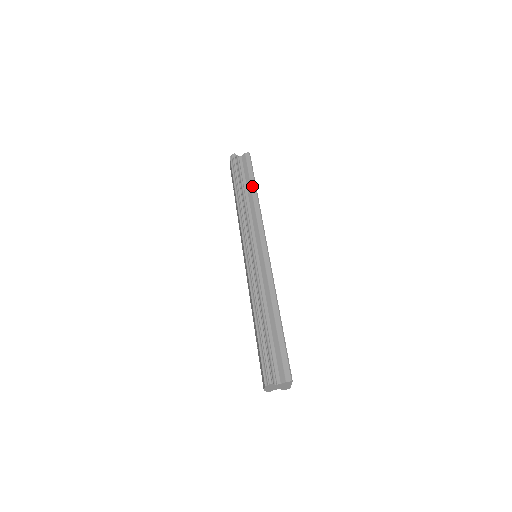
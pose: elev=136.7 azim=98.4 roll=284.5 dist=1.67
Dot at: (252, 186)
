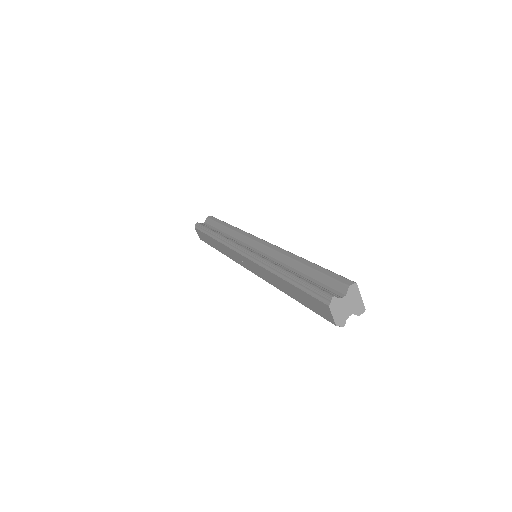
Dot at: (223, 224)
